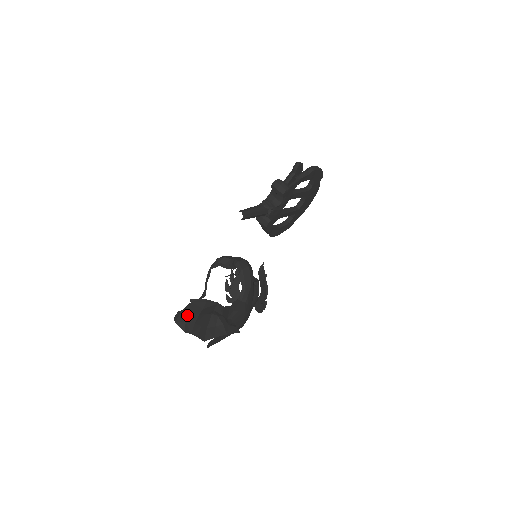
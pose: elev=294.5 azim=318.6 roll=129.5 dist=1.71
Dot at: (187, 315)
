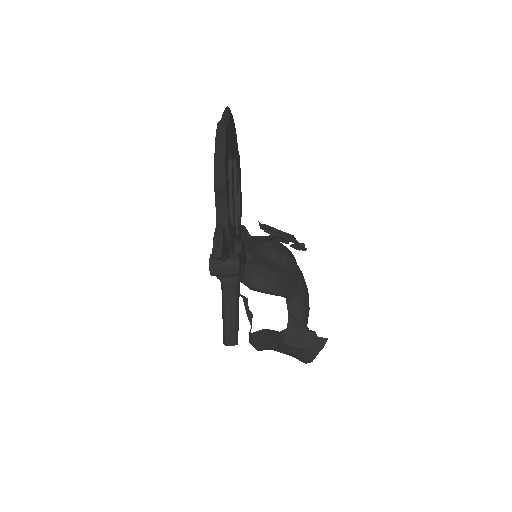
Dot at: (262, 345)
